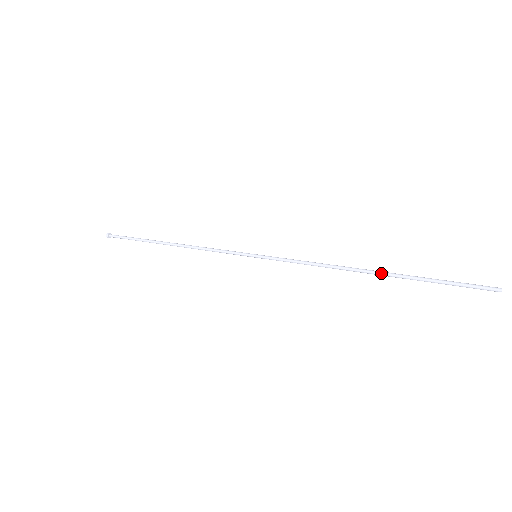
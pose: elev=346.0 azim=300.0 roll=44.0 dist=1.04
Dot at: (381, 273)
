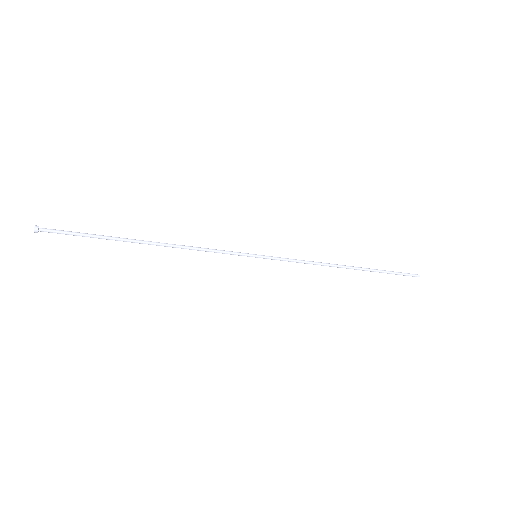
Dot at: (357, 268)
